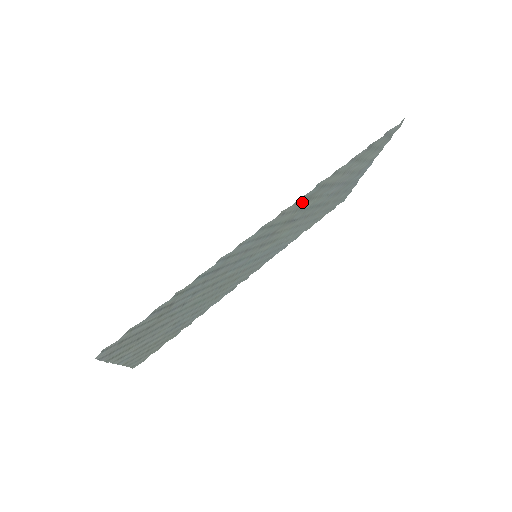
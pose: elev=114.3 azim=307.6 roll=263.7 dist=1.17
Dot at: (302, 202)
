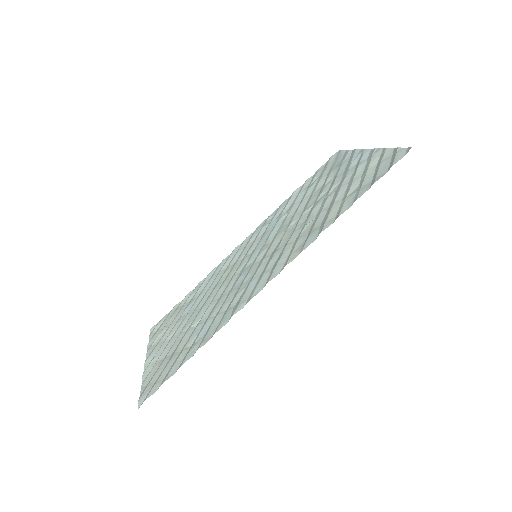
Dot at: (304, 242)
